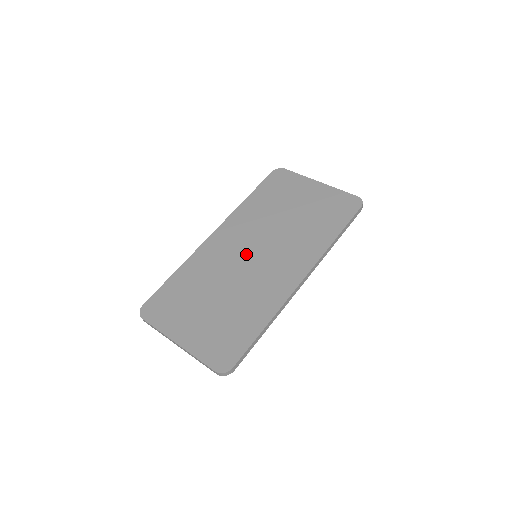
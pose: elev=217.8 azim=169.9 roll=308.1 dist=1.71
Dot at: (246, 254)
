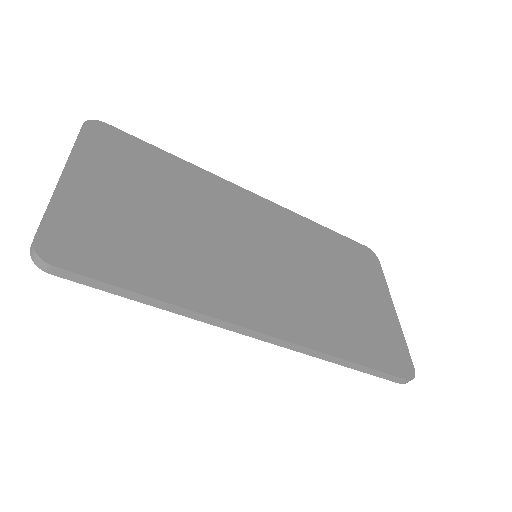
Dot at: (252, 240)
